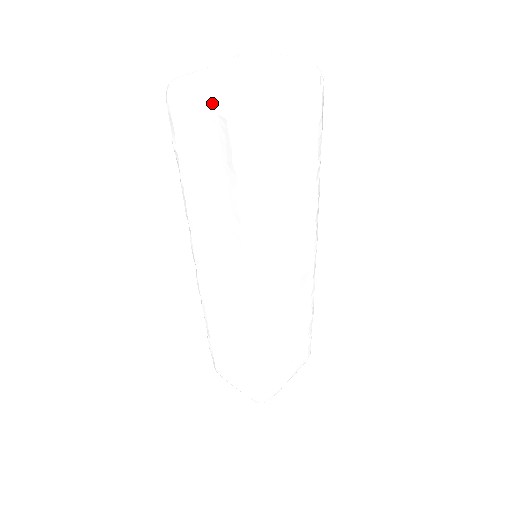
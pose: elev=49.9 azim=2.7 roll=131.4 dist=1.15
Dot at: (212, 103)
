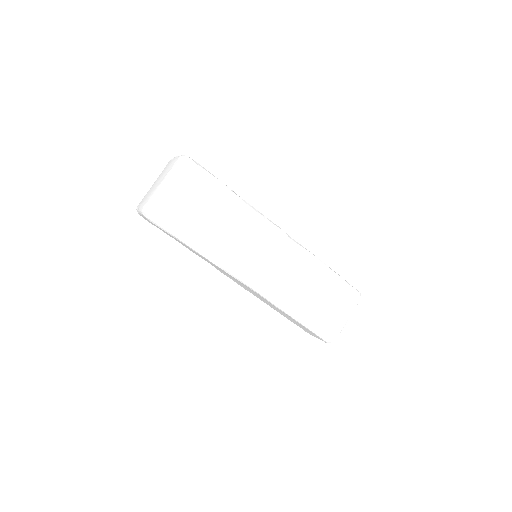
Dot at: (142, 215)
